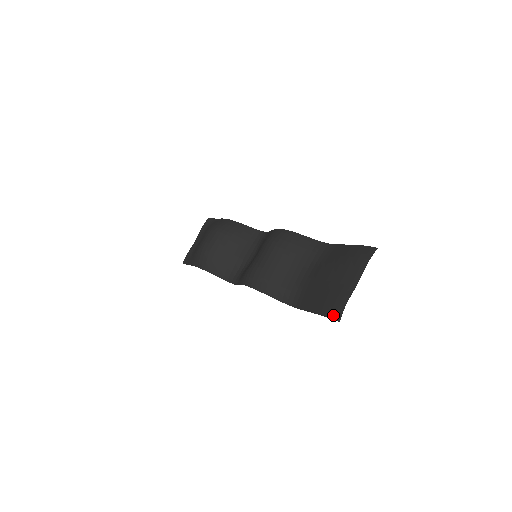
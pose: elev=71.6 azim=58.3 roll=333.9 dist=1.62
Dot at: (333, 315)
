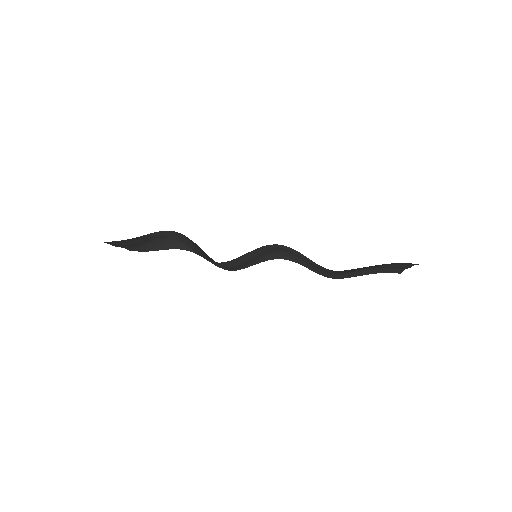
Dot at: (409, 263)
